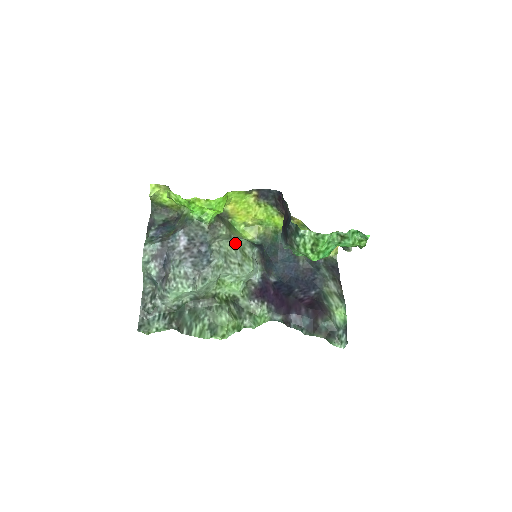
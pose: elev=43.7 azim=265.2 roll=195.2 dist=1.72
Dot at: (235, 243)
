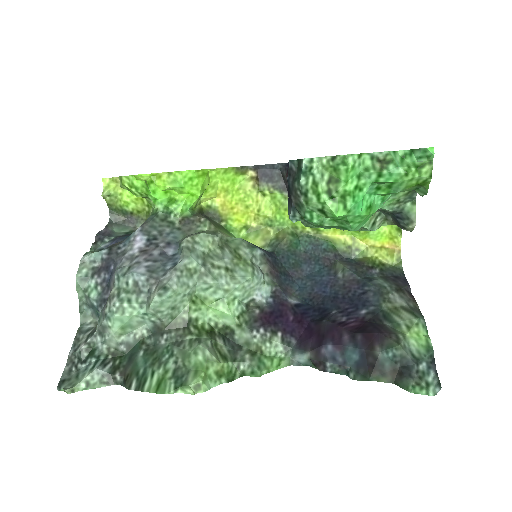
Dot at: (222, 241)
